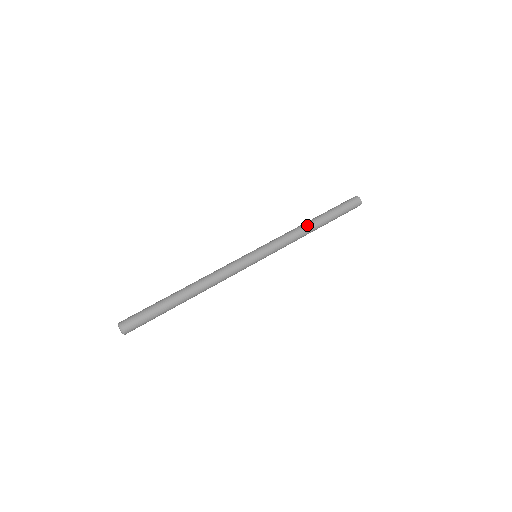
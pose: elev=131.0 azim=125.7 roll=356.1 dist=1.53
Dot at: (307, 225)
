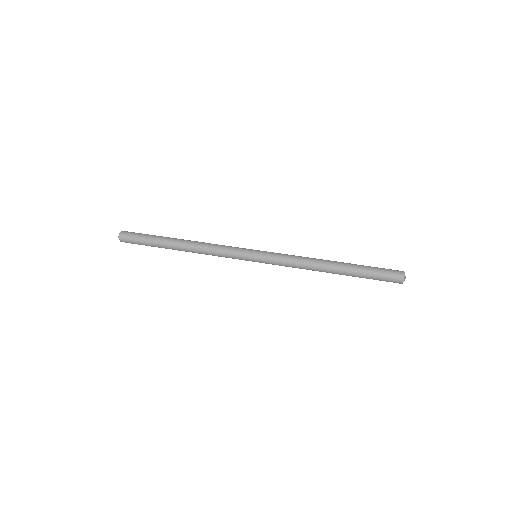
Dot at: (322, 266)
